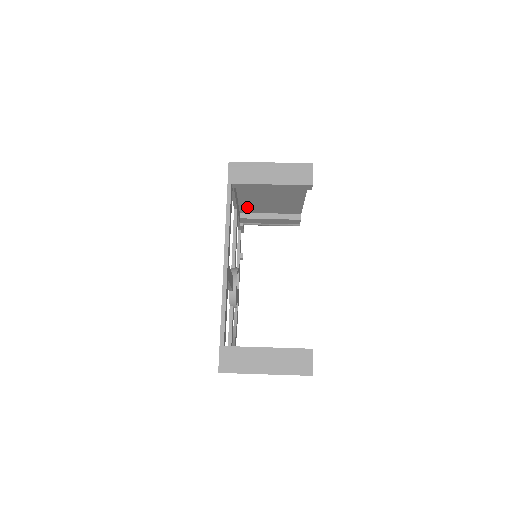
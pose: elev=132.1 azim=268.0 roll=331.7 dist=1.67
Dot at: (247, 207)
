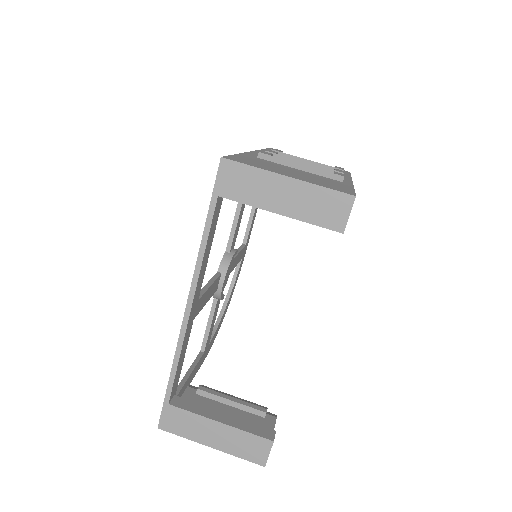
Dot at: occluded
